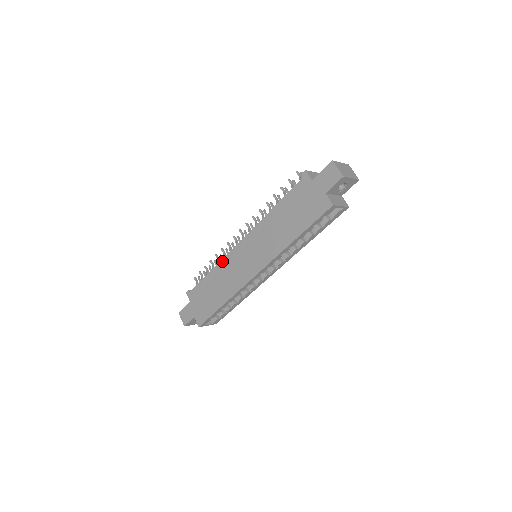
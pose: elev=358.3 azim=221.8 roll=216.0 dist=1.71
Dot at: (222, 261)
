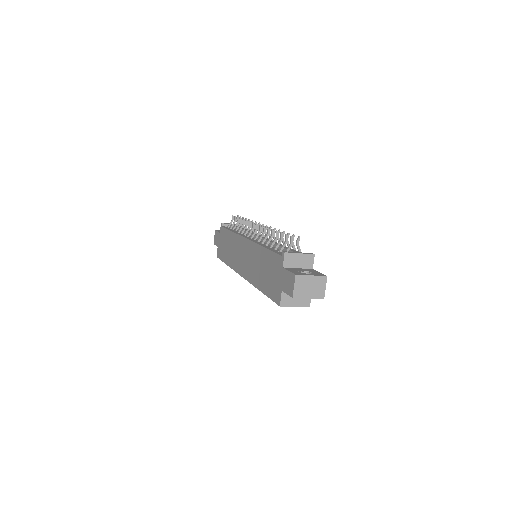
Dot at: (236, 235)
